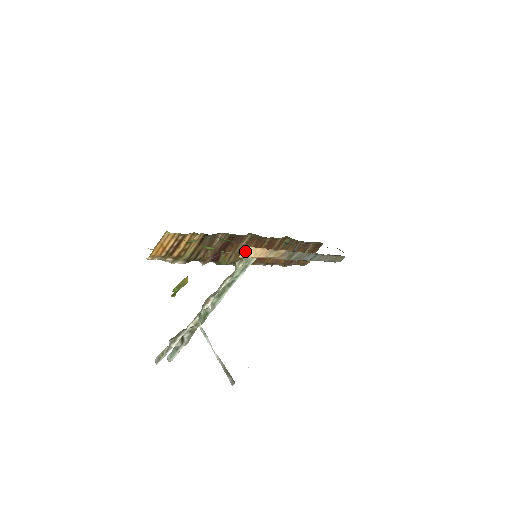
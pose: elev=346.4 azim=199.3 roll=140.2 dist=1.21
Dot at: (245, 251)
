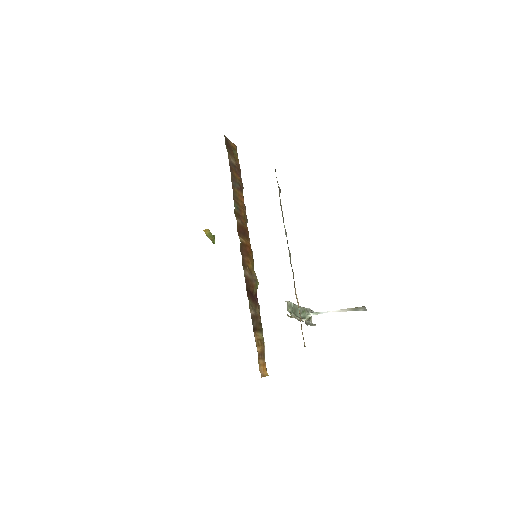
Dot at: (304, 345)
